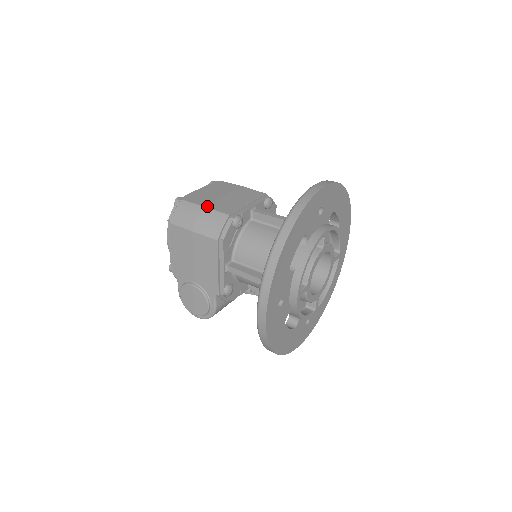
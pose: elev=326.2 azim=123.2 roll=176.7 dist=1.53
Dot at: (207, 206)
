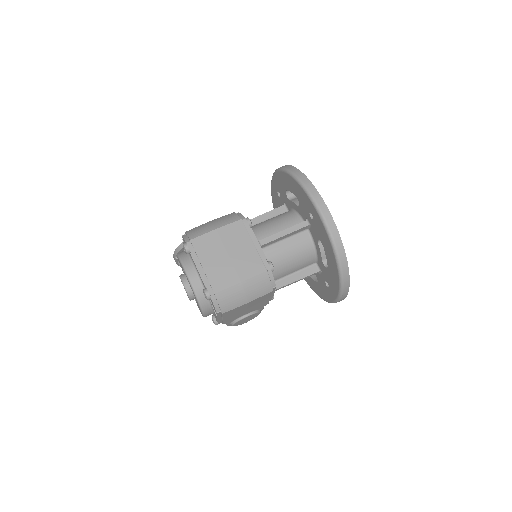
Dot at: (243, 280)
